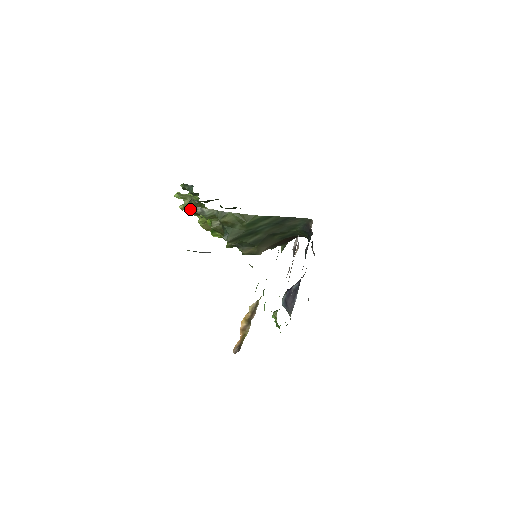
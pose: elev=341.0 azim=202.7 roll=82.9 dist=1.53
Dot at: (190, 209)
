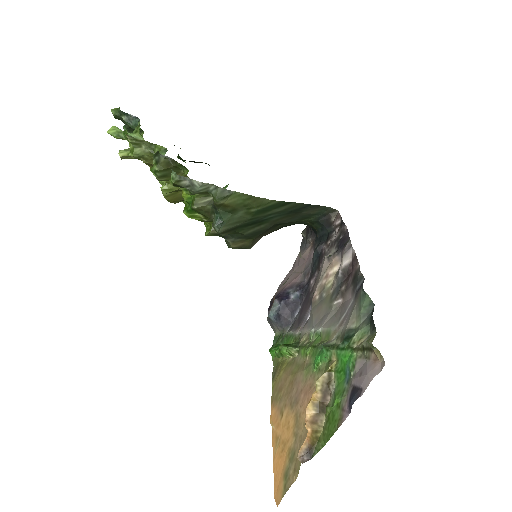
Dot at: (155, 170)
